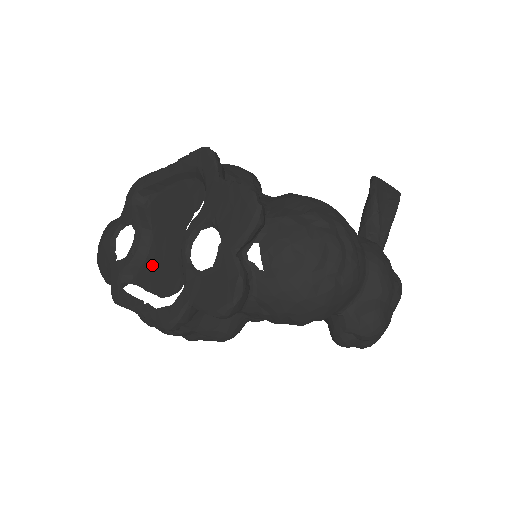
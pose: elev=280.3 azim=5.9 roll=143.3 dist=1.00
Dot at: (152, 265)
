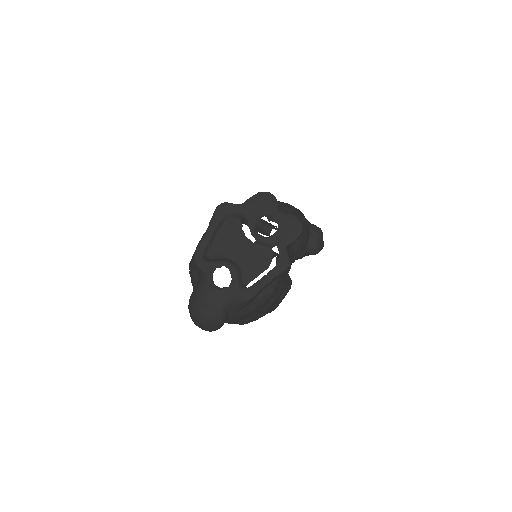
Dot at: (247, 266)
